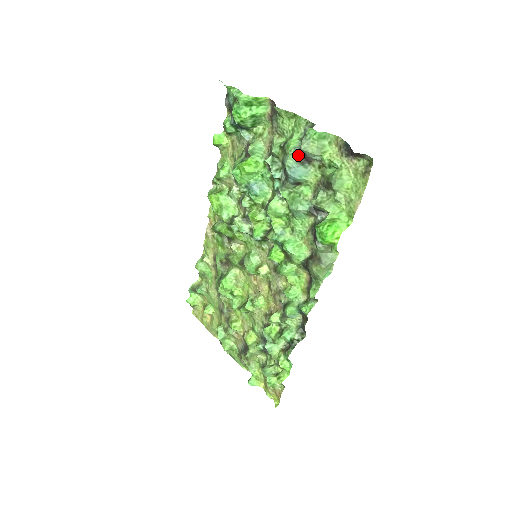
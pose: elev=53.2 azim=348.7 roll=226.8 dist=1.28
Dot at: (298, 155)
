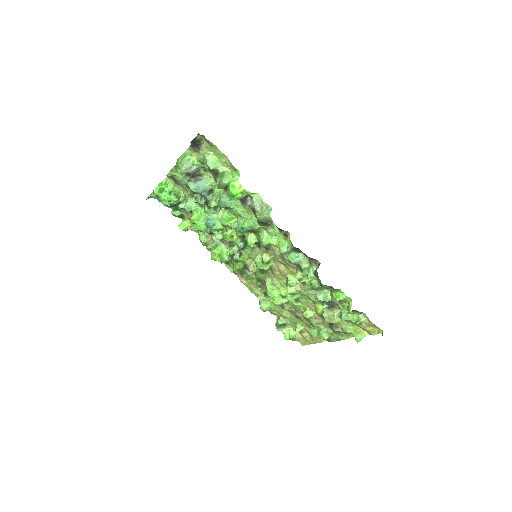
Dot at: (190, 179)
